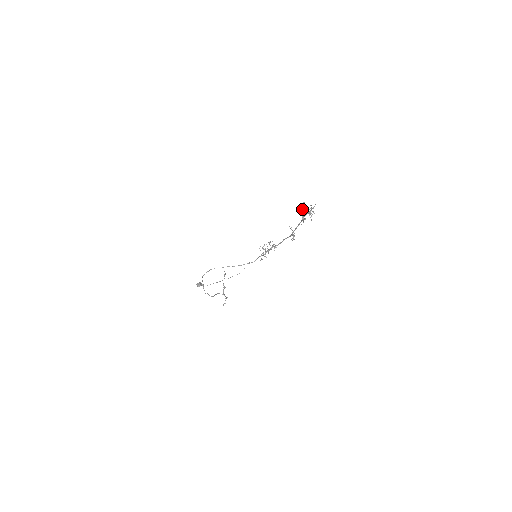
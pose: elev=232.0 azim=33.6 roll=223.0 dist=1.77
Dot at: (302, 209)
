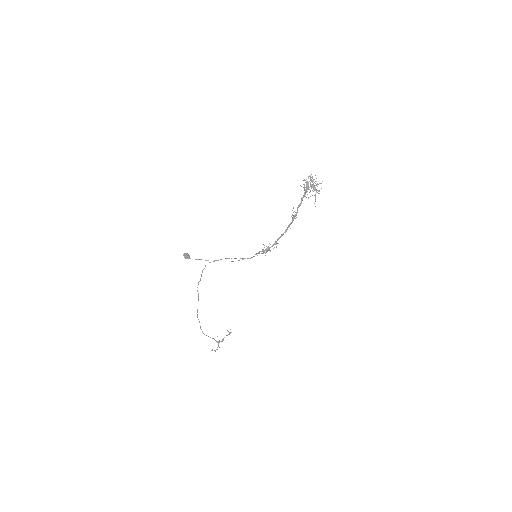
Dot at: (307, 182)
